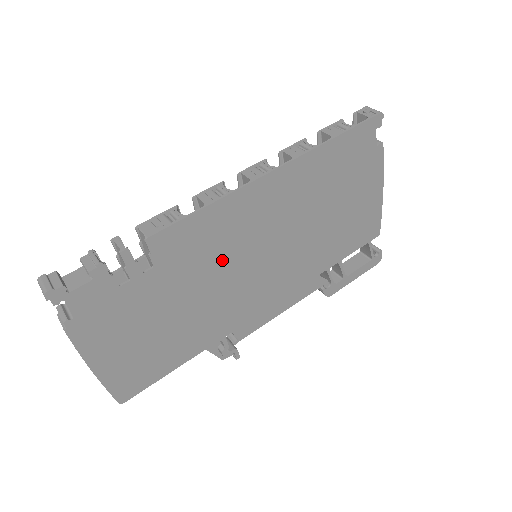
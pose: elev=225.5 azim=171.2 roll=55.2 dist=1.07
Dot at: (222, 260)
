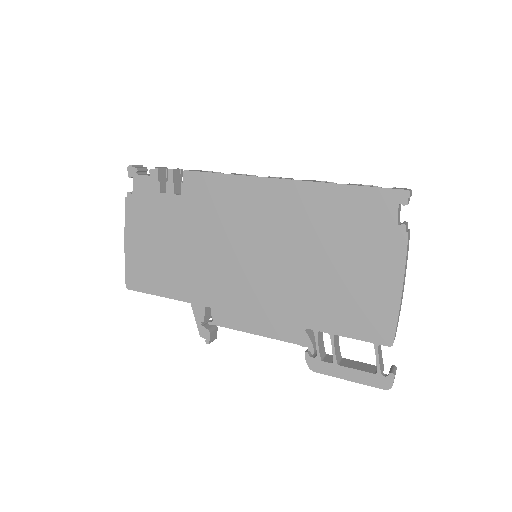
Dot at: (223, 228)
